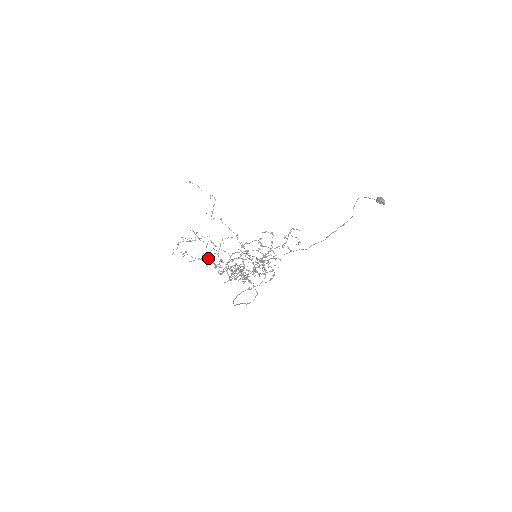
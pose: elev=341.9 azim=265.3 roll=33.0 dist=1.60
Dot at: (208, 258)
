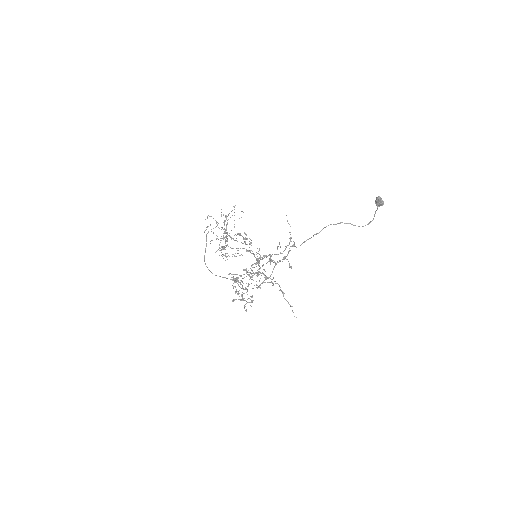
Dot at: occluded
